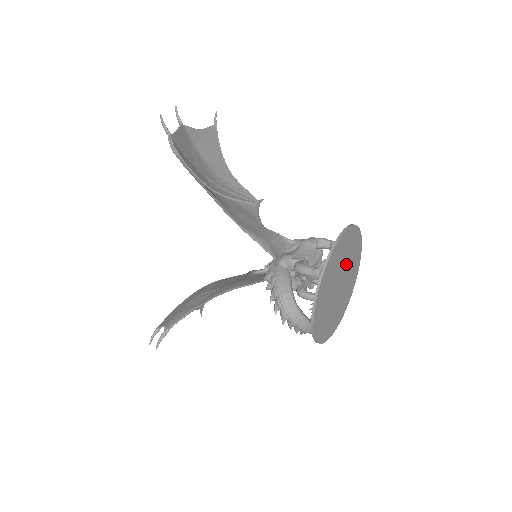
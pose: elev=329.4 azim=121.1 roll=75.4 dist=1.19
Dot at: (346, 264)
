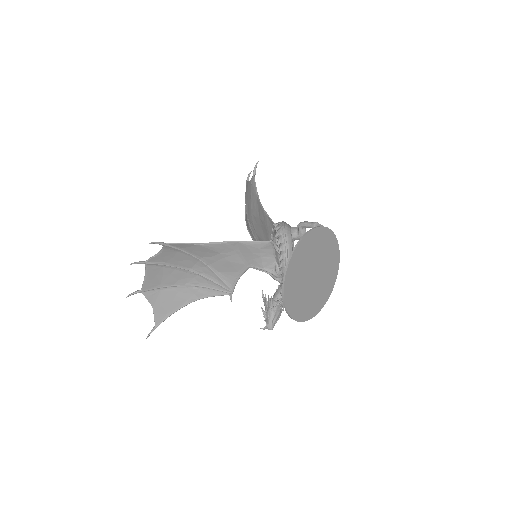
Dot at: (323, 271)
